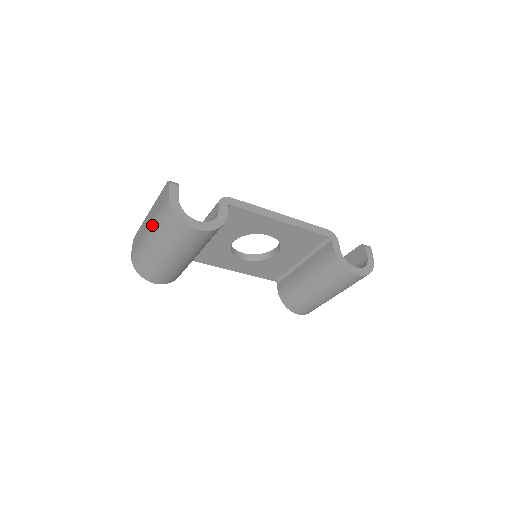
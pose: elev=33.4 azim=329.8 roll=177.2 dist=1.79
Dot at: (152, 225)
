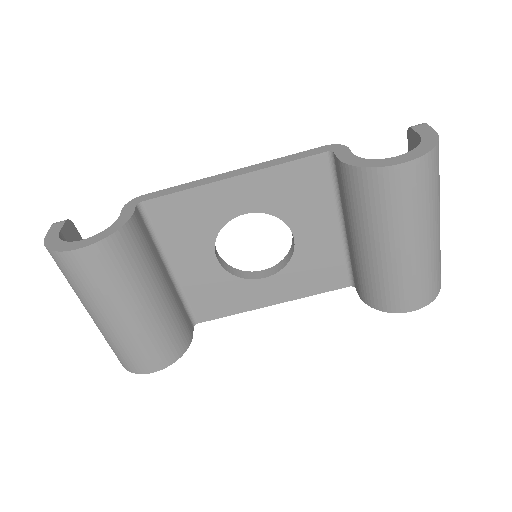
Dot at: occluded
